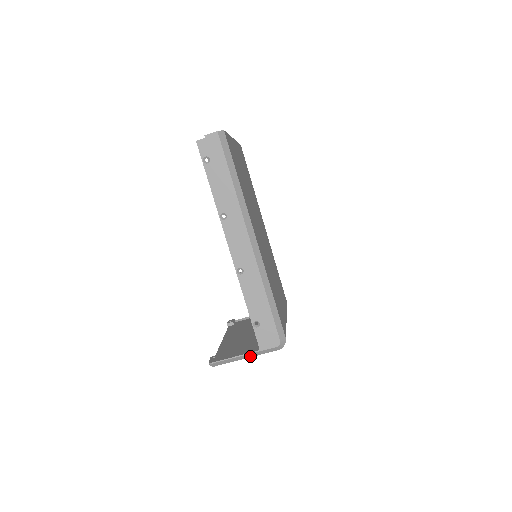
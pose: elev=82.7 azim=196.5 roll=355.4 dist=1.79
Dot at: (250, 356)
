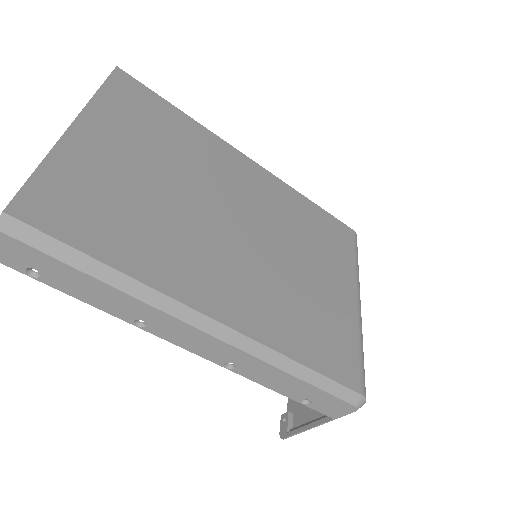
Dot at: occluded
